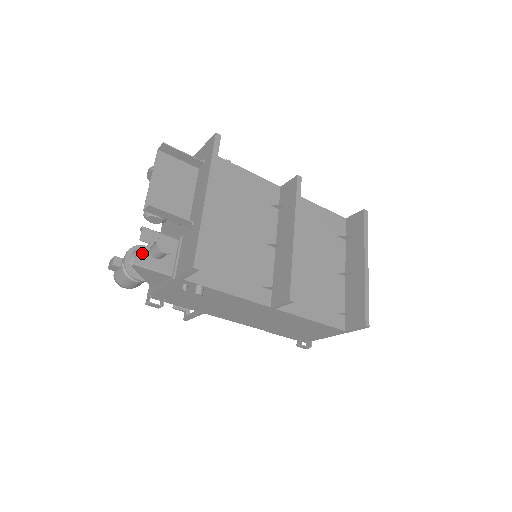
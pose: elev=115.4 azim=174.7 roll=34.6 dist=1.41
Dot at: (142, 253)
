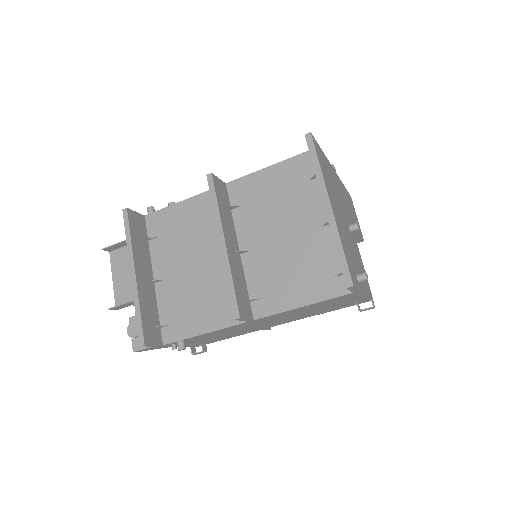
Dot at: (135, 339)
